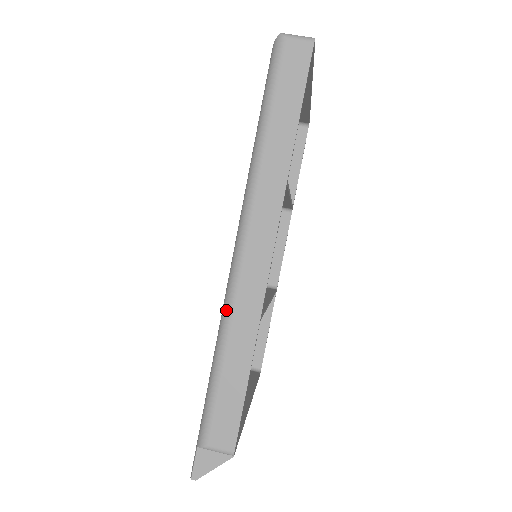
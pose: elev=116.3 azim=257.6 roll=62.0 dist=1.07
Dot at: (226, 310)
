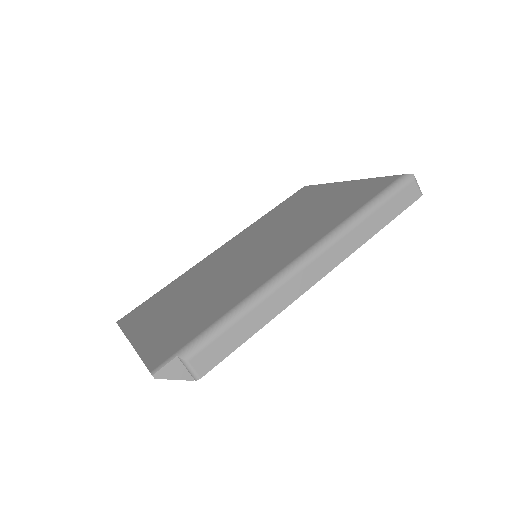
Dot at: (272, 286)
